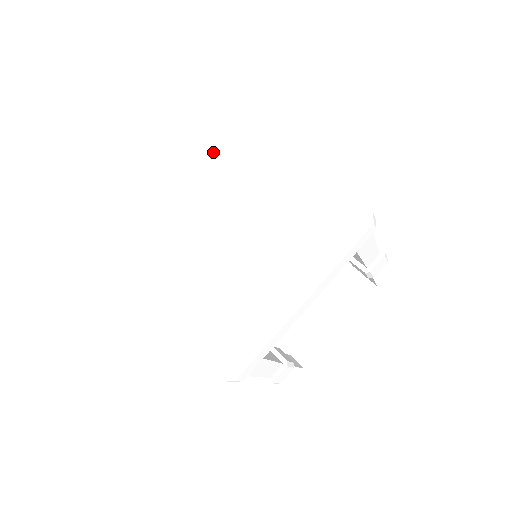
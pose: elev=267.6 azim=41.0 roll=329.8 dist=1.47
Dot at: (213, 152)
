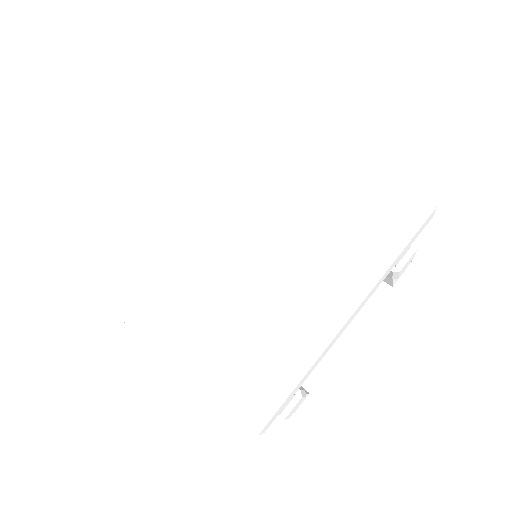
Dot at: (196, 117)
